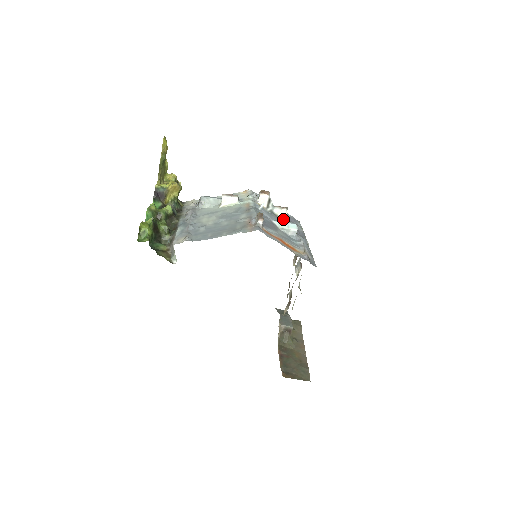
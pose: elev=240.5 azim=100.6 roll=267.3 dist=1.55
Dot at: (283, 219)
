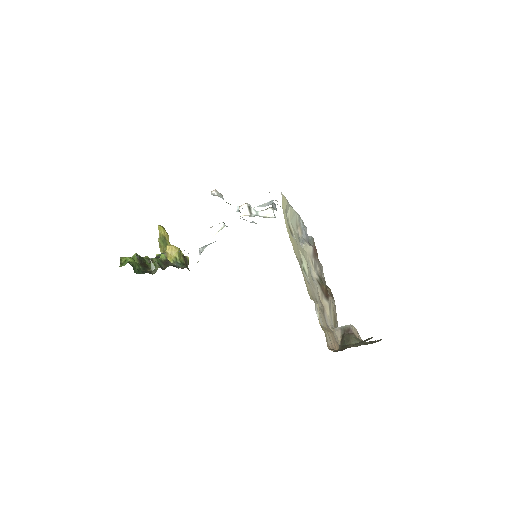
Dot at: occluded
